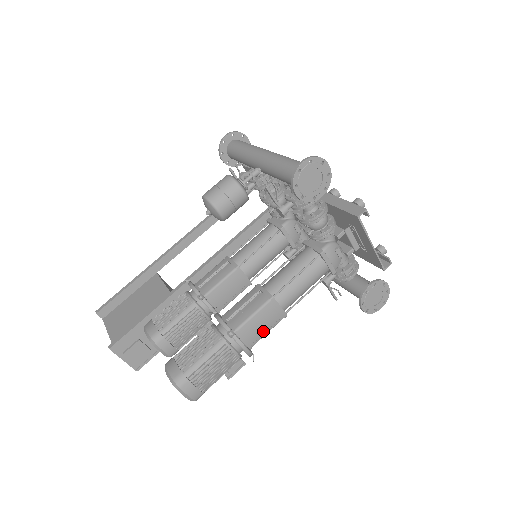
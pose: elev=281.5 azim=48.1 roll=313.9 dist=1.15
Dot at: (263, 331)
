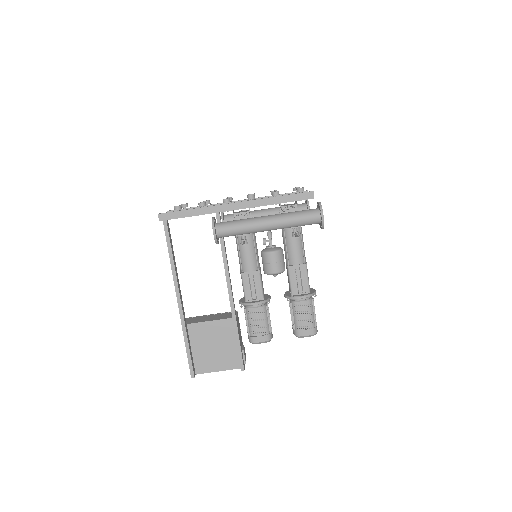
Dot at: occluded
